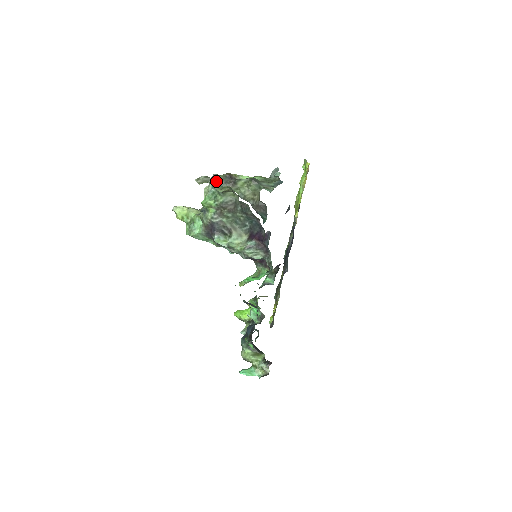
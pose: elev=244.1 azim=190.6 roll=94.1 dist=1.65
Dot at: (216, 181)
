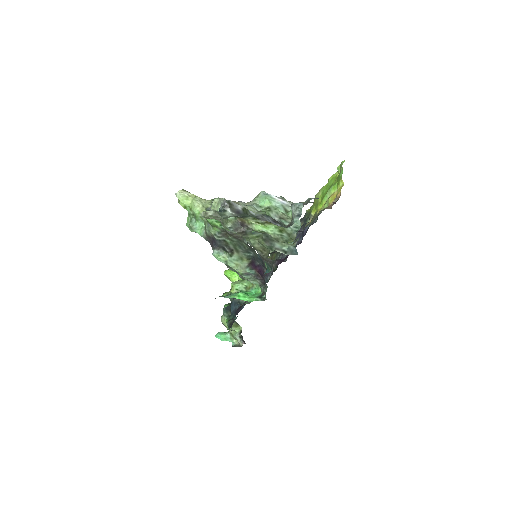
Dot at: (225, 224)
